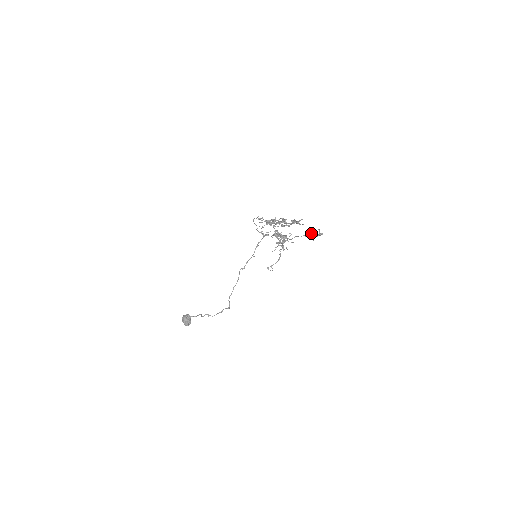
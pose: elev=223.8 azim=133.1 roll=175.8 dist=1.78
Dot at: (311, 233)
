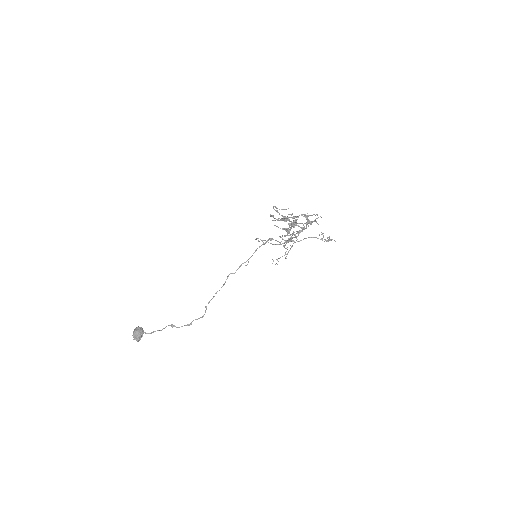
Dot at: (321, 238)
